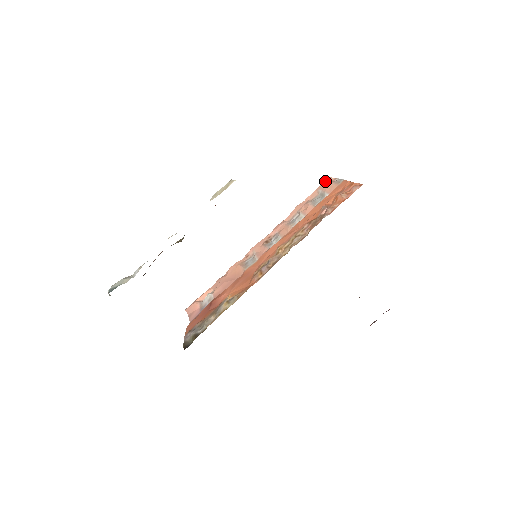
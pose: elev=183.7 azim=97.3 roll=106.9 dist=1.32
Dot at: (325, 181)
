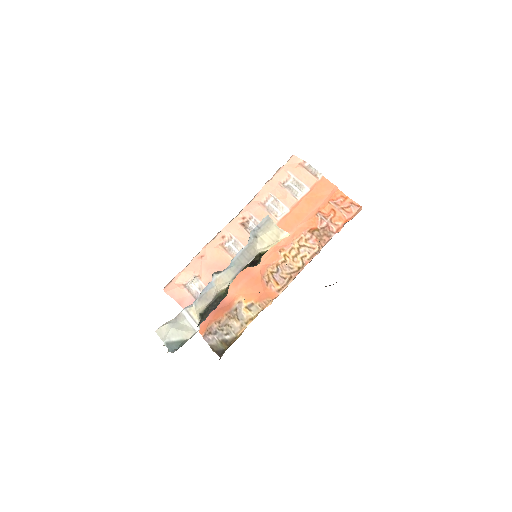
Dot at: (291, 160)
